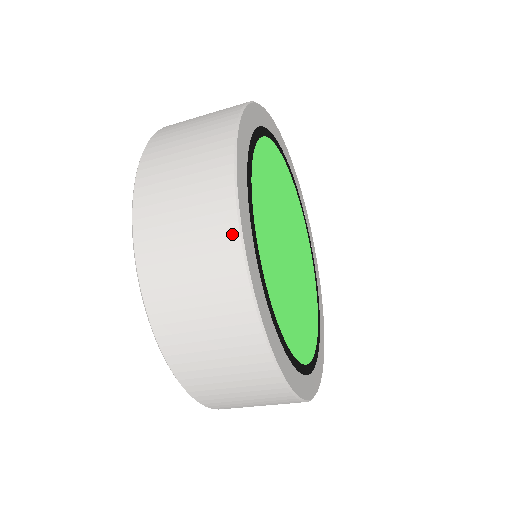
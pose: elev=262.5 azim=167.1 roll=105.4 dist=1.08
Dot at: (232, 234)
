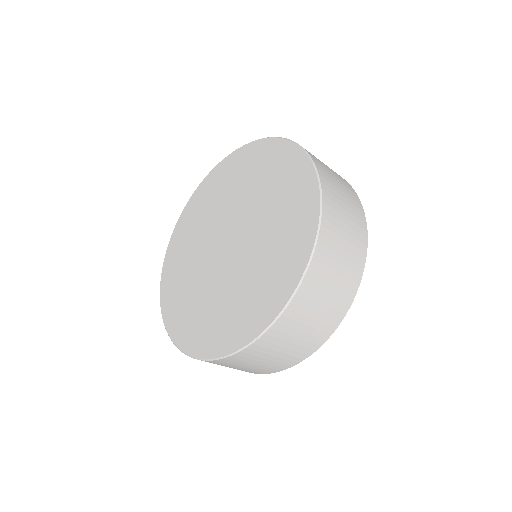
Dot at: (343, 313)
